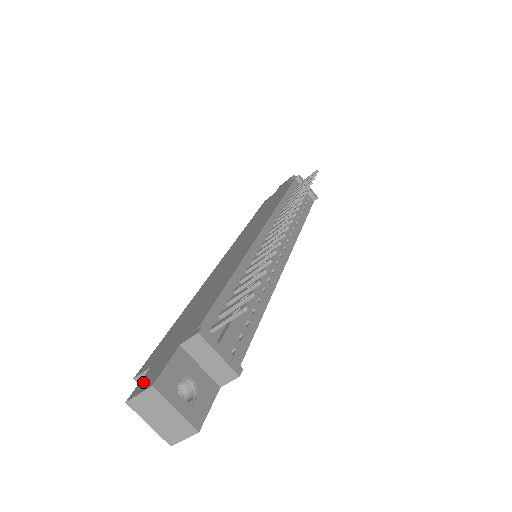
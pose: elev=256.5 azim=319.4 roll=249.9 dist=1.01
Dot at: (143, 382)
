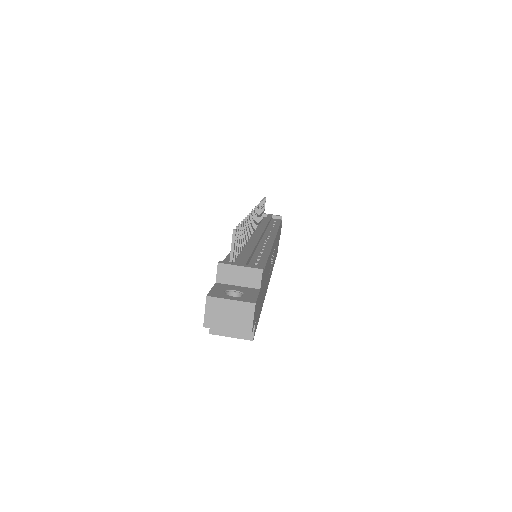
Dot at: occluded
